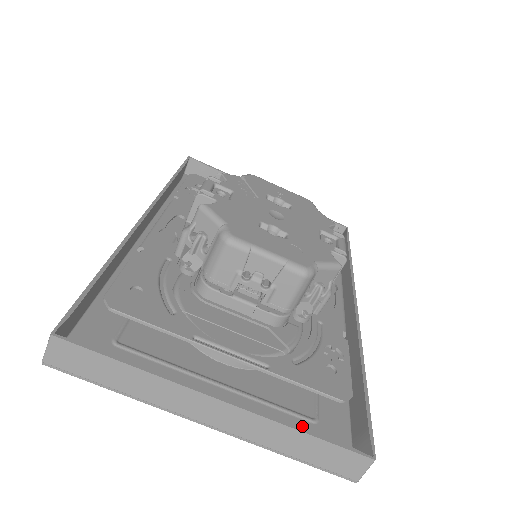
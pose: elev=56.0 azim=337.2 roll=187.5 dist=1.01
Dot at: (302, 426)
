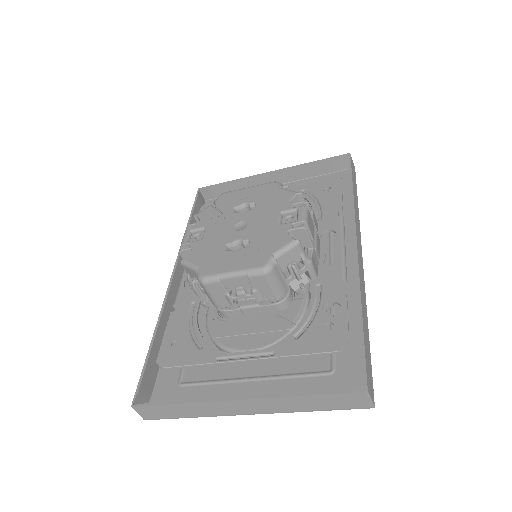
Dot at: (321, 382)
